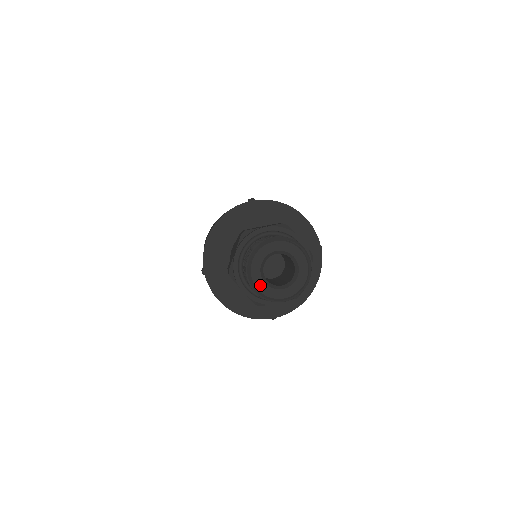
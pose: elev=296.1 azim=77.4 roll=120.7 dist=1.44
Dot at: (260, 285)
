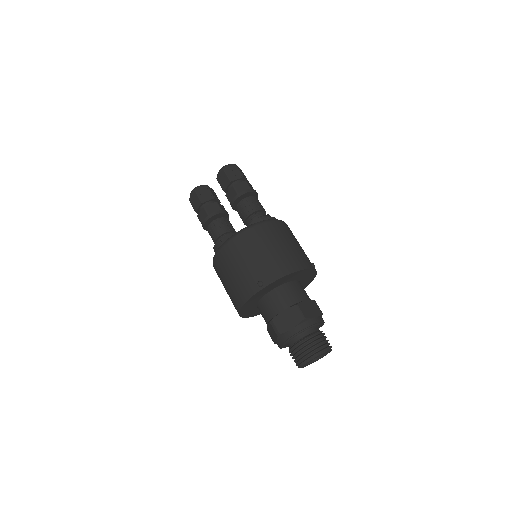
Dot at: occluded
